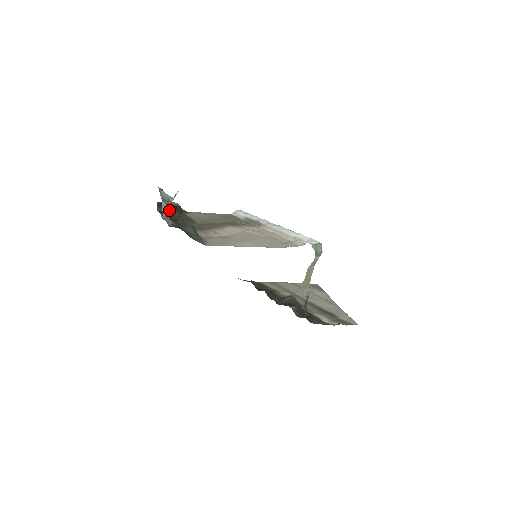
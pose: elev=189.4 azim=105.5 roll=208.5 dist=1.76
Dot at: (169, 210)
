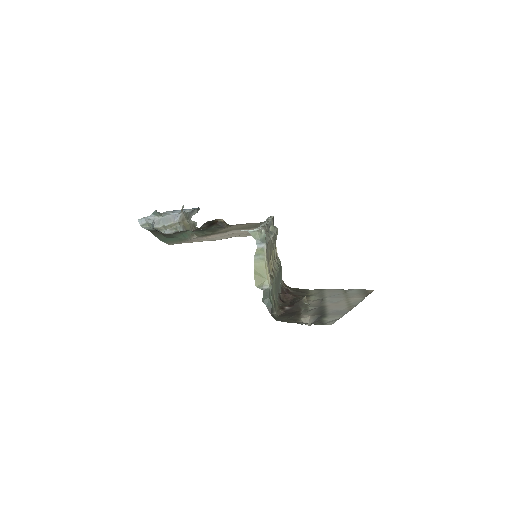
Dot at: (210, 226)
